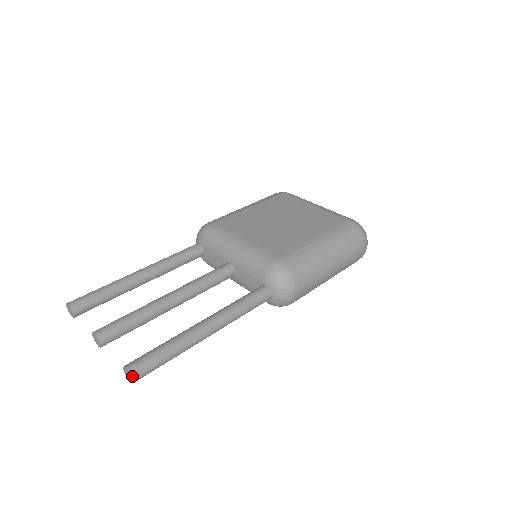
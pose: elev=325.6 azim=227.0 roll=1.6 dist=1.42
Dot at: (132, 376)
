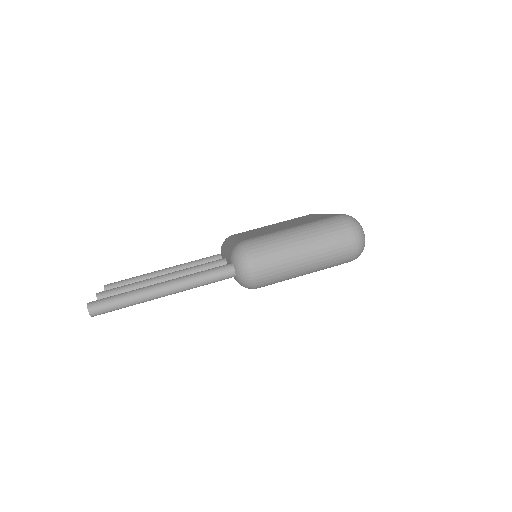
Dot at: (88, 308)
